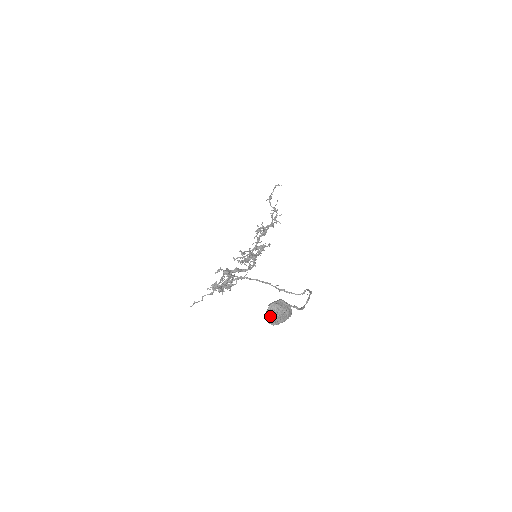
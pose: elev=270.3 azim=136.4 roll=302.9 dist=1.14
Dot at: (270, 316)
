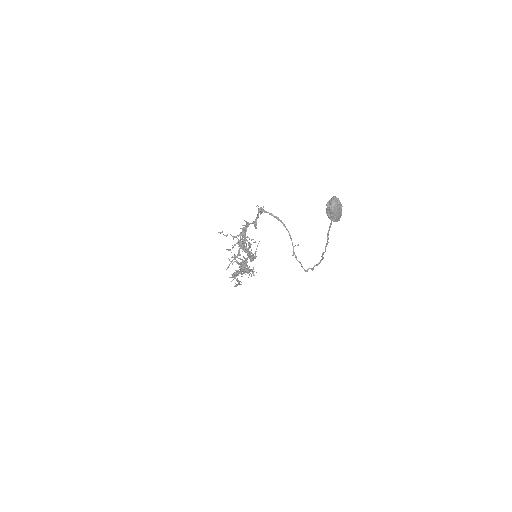
Dot at: (335, 200)
